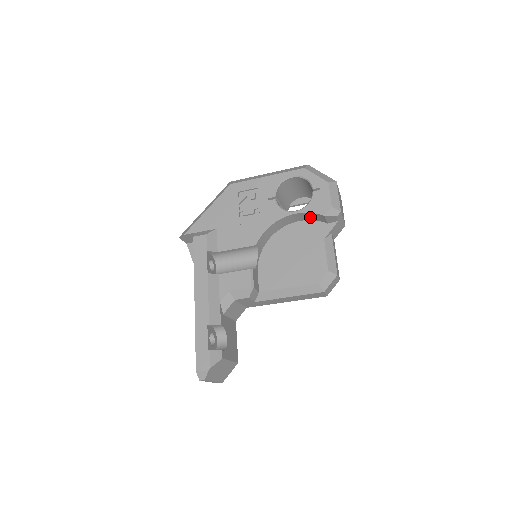
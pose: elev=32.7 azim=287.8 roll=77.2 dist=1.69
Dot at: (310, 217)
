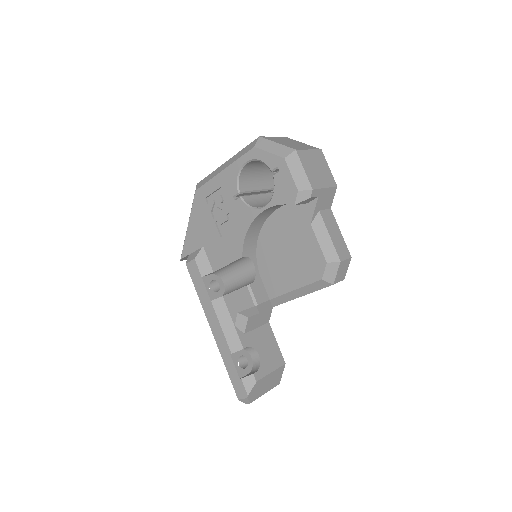
Dot at: occluded
